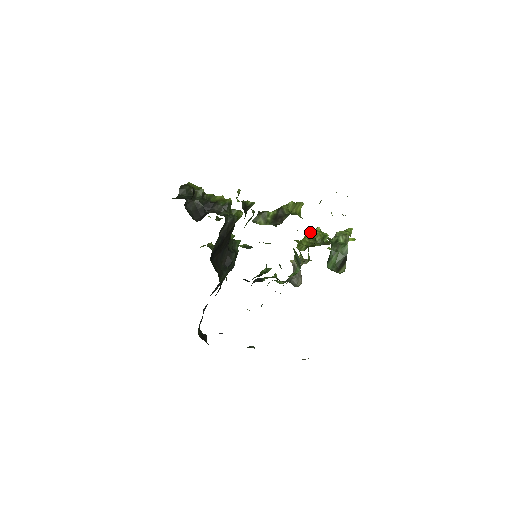
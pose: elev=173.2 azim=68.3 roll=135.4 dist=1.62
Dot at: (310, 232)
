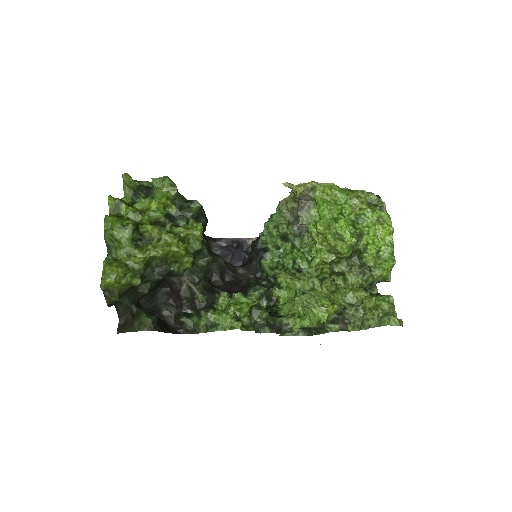
Dot at: (330, 244)
